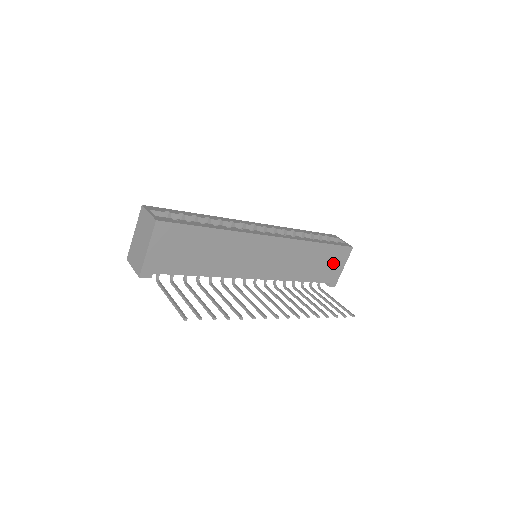
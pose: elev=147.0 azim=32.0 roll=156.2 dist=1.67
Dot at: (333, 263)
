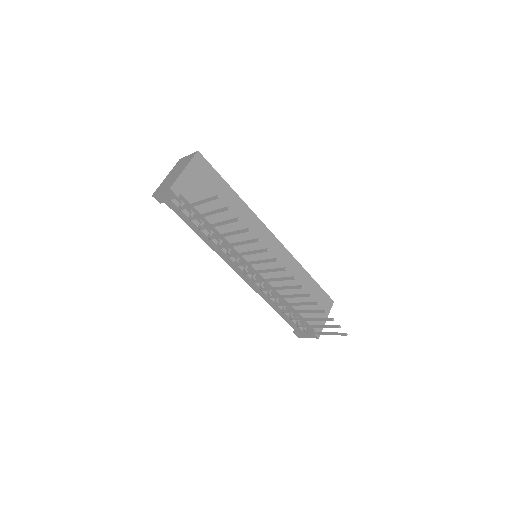
Dot at: (318, 307)
